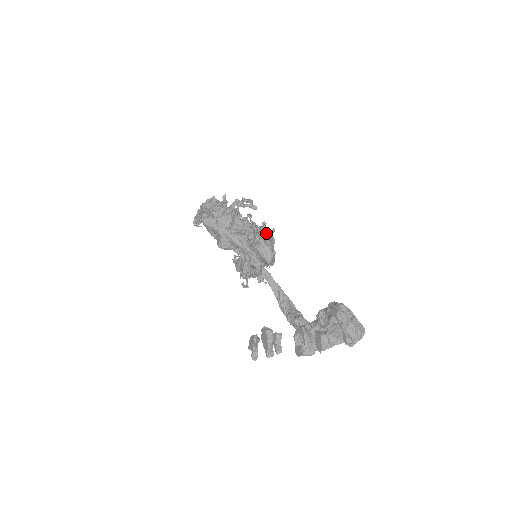
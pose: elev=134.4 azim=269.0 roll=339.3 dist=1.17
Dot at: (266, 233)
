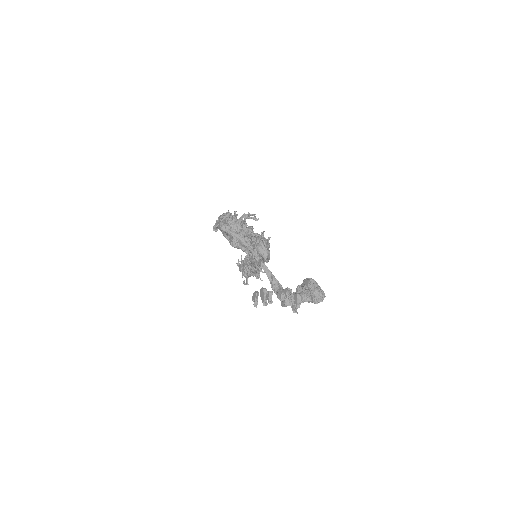
Dot at: occluded
